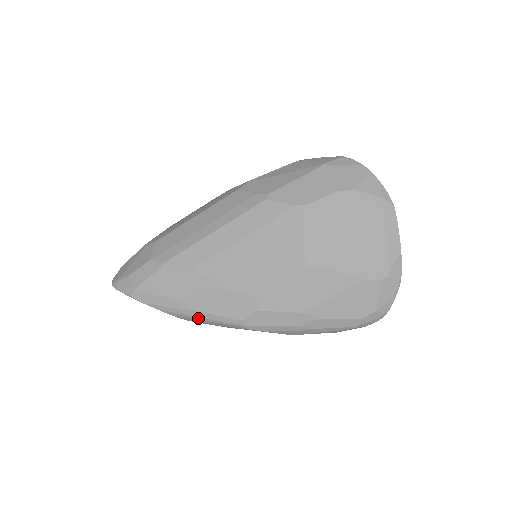
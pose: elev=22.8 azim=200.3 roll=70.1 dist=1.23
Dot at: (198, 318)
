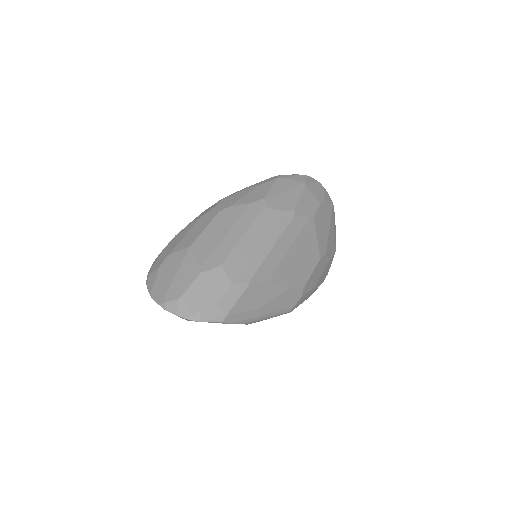
Dot at: (266, 318)
